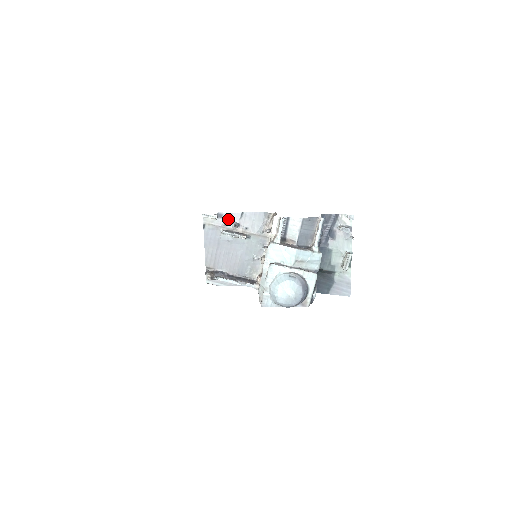
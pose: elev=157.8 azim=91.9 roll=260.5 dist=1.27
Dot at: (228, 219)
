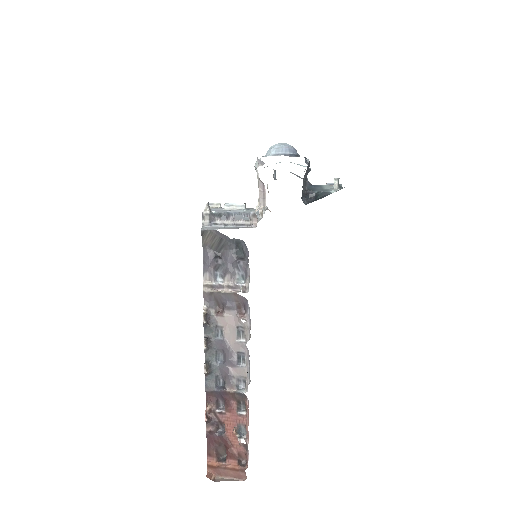
Dot at: occluded
